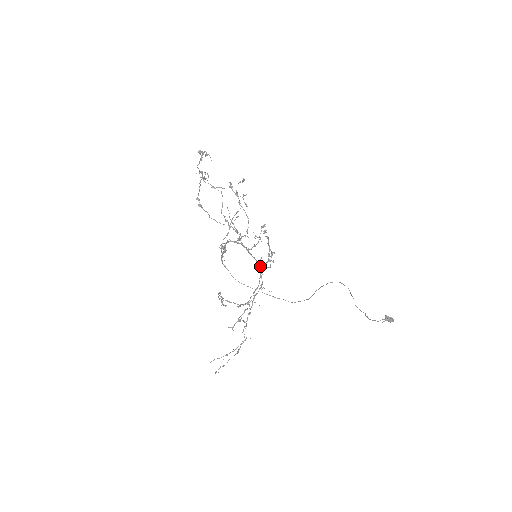
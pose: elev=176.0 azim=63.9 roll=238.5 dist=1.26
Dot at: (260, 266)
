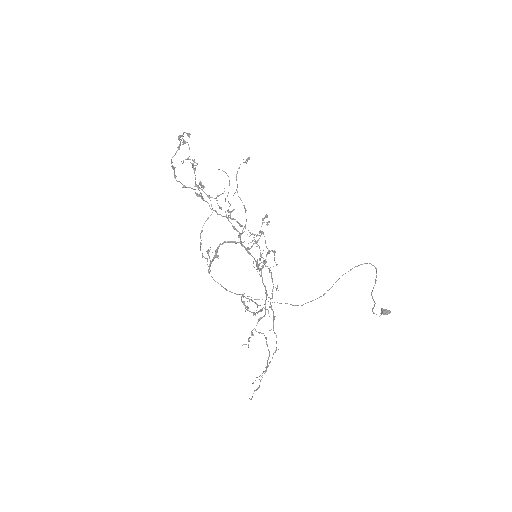
Dot at: (265, 266)
